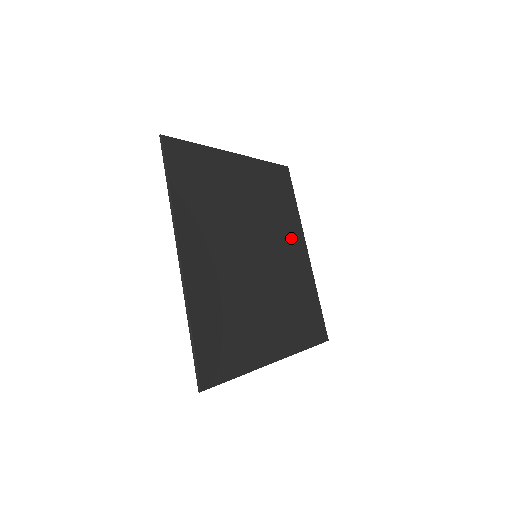
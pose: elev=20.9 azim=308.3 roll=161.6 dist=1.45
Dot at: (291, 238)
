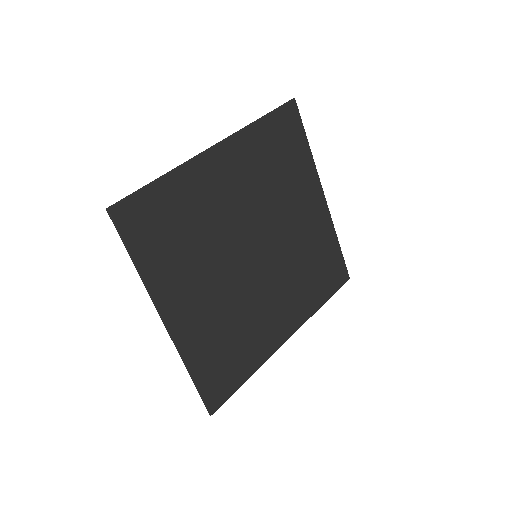
Dot at: (301, 199)
